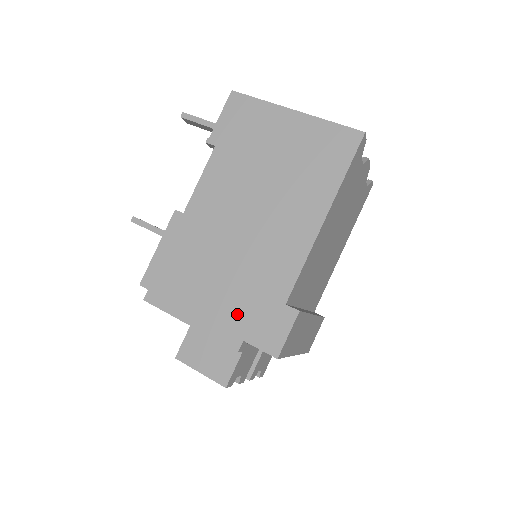
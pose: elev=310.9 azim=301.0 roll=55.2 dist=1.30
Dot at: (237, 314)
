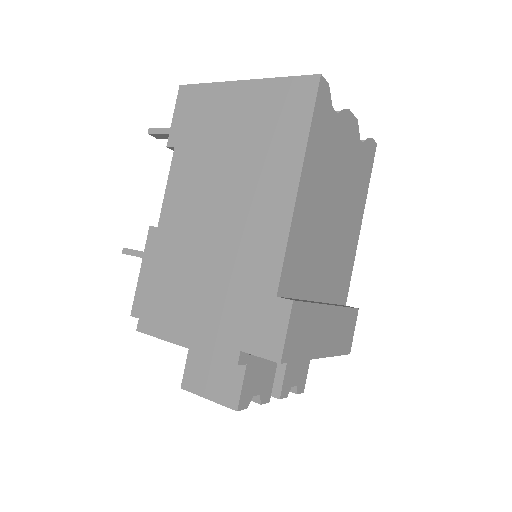
Dot at: (228, 322)
